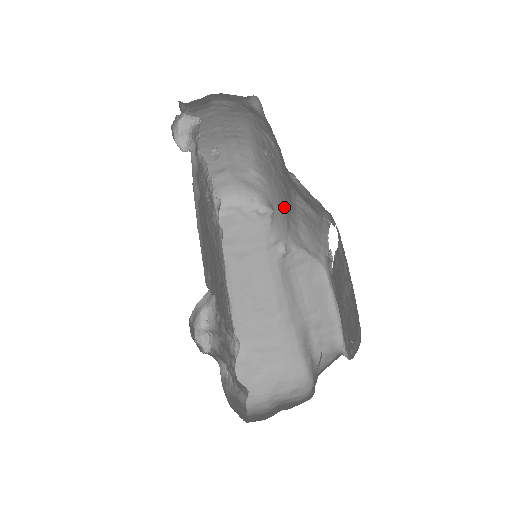
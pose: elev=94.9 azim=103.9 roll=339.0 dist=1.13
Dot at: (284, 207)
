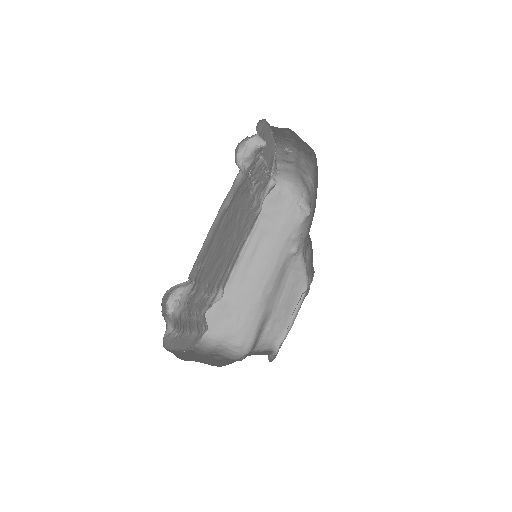
Dot at: (311, 223)
